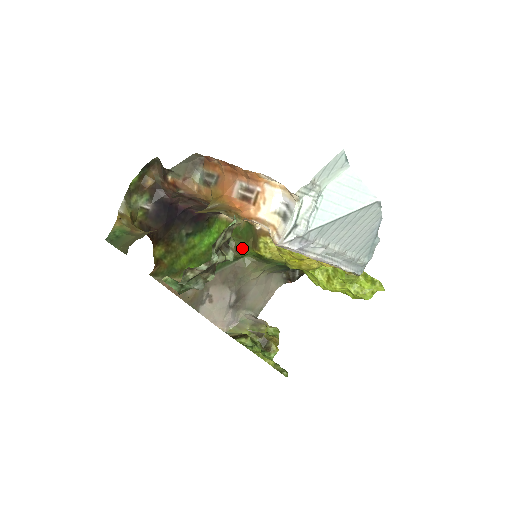
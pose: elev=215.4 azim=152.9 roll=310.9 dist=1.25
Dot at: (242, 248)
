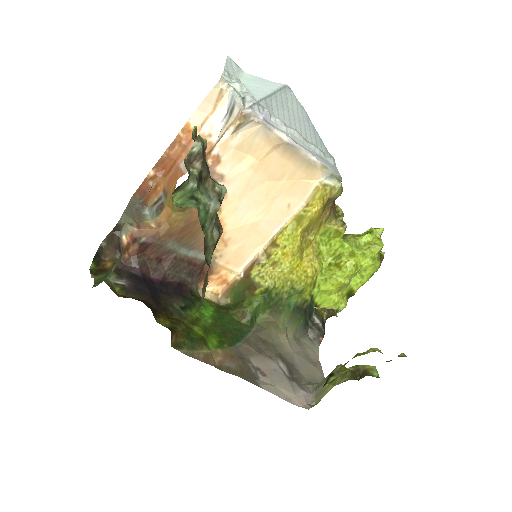
Dot at: (245, 306)
